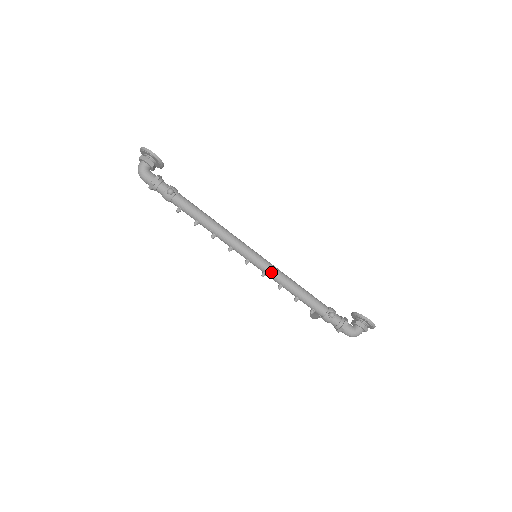
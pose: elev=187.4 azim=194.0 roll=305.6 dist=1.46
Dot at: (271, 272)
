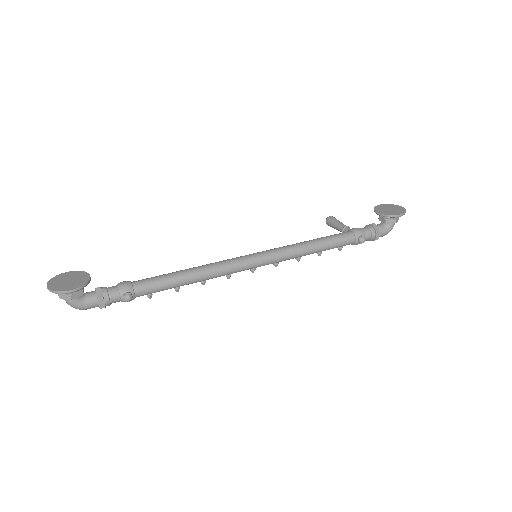
Dot at: (283, 260)
